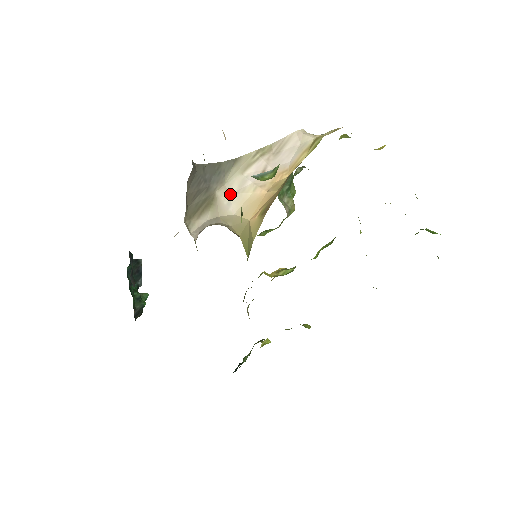
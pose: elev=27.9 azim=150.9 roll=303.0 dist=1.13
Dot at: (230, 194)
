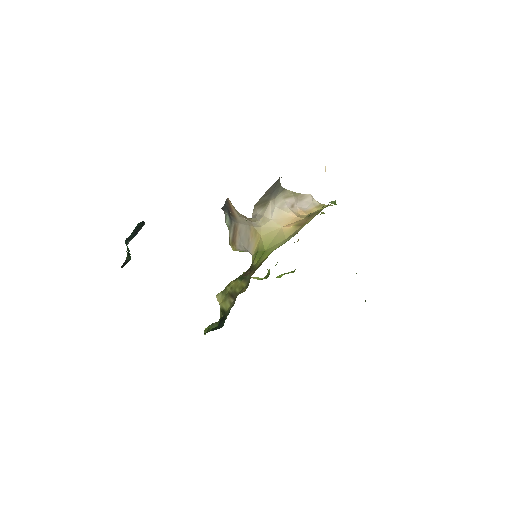
Dot at: (275, 206)
